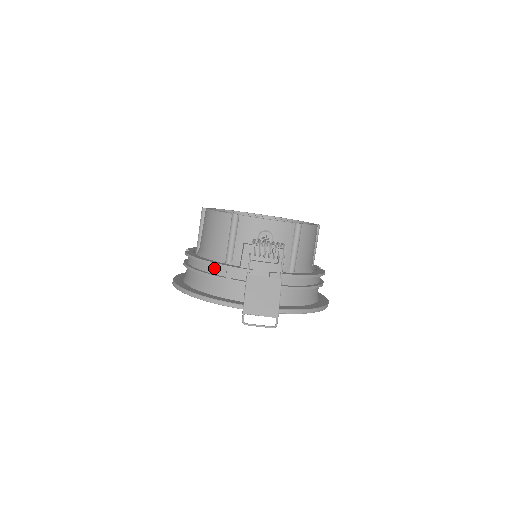
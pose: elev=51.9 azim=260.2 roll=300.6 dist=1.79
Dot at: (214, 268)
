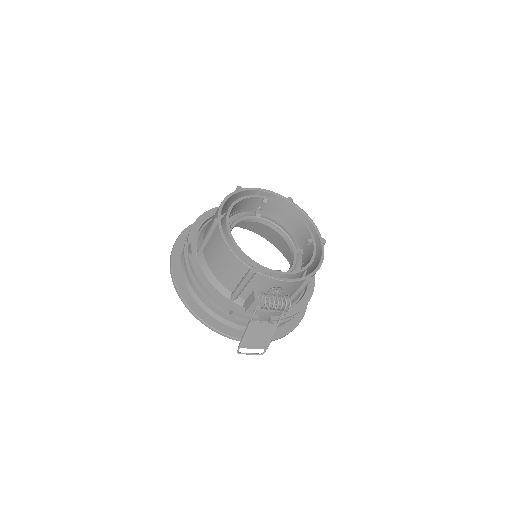
Dot at: occluded
